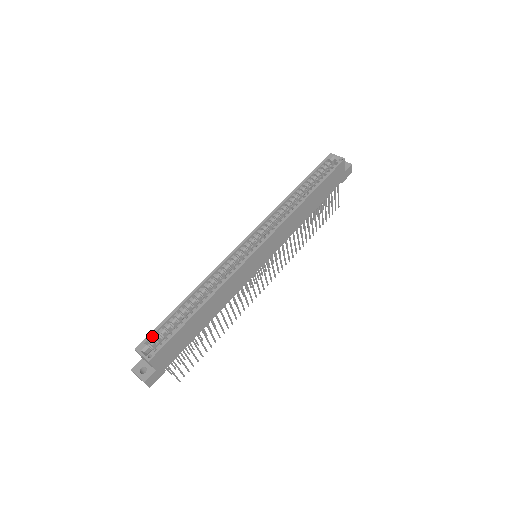
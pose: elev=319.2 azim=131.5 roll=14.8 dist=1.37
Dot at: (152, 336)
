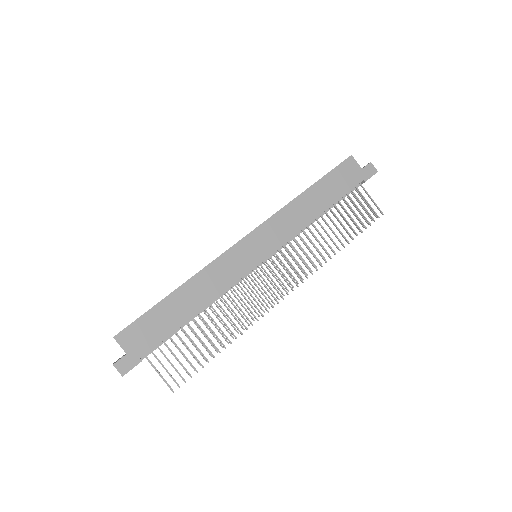
Dot at: occluded
